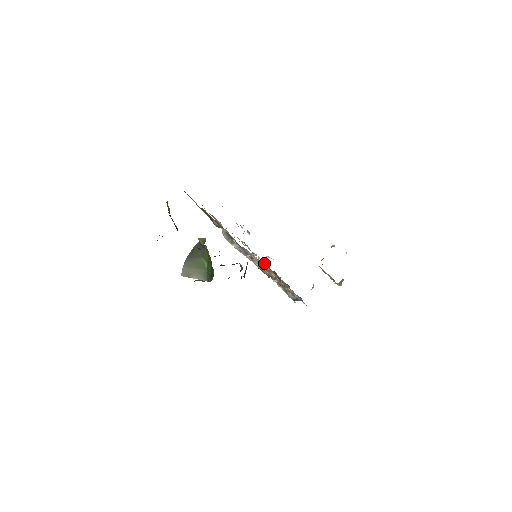
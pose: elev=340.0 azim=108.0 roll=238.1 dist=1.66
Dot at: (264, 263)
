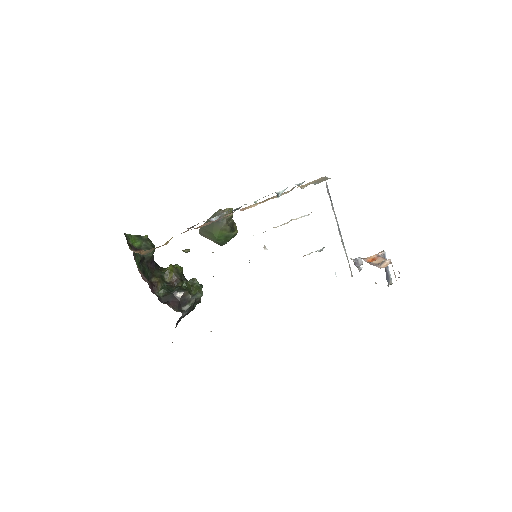
Dot at: occluded
